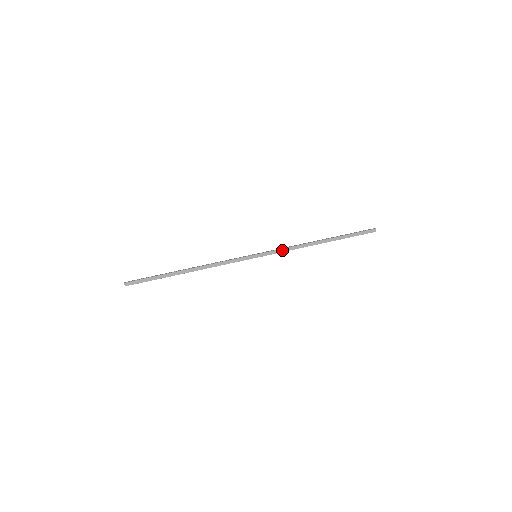
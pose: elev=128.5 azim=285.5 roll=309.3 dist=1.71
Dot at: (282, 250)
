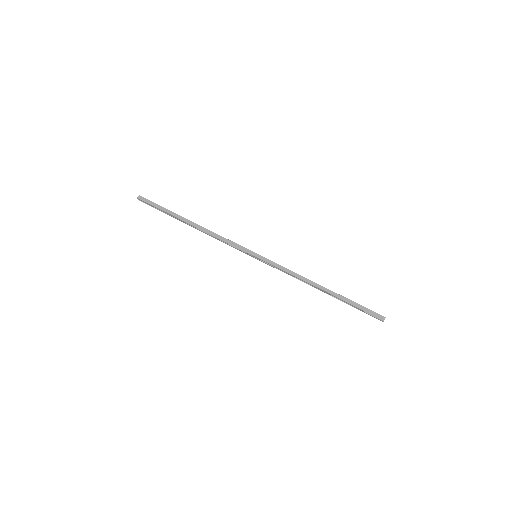
Dot at: (282, 268)
